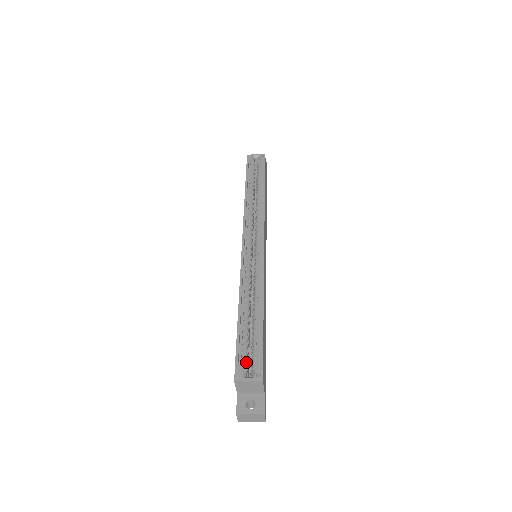
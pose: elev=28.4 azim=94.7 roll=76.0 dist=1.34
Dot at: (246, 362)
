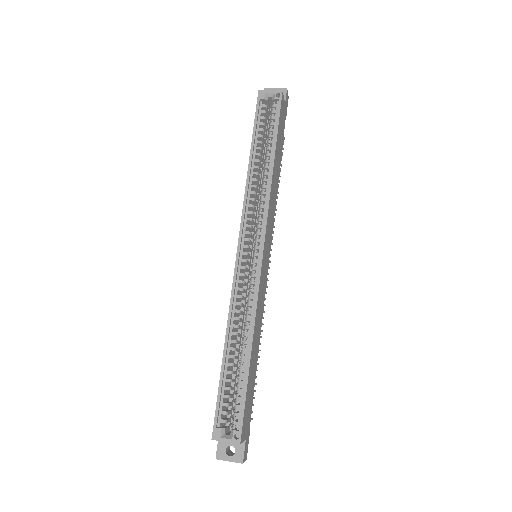
Dot at: (227, 414)
